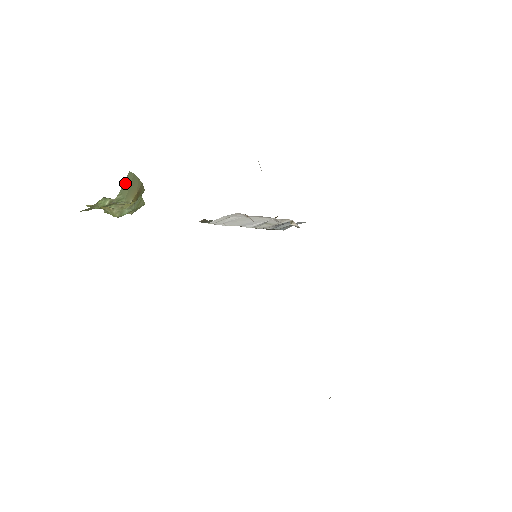
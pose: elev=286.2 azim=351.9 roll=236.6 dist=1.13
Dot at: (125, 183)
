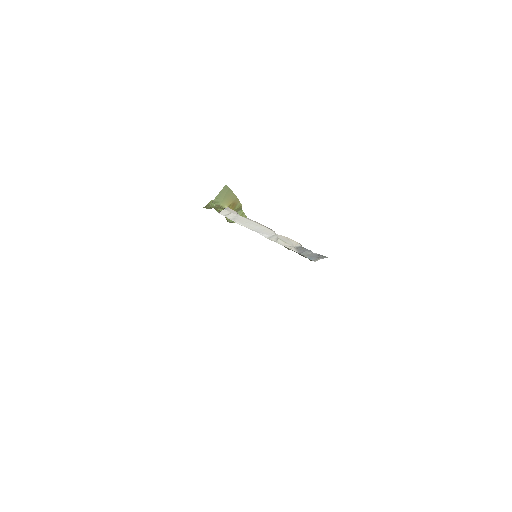
Dot at: (222, 192)
